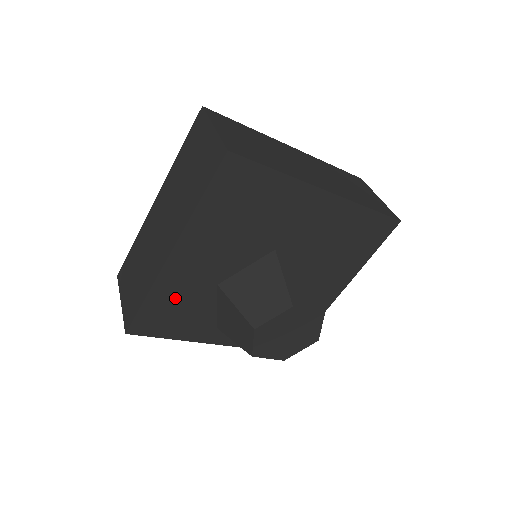
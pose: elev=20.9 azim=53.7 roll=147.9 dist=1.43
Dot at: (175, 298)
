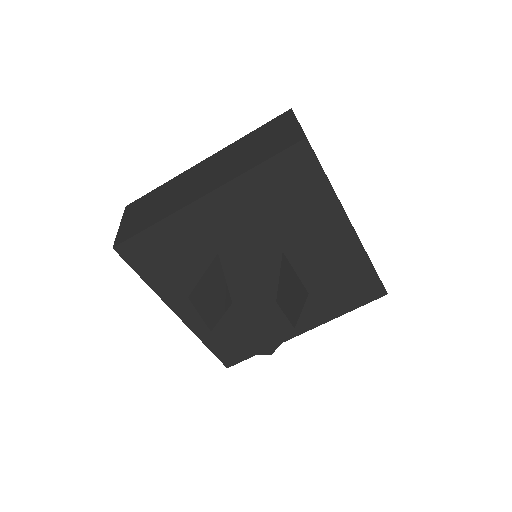
Dot at: (177, 241)
